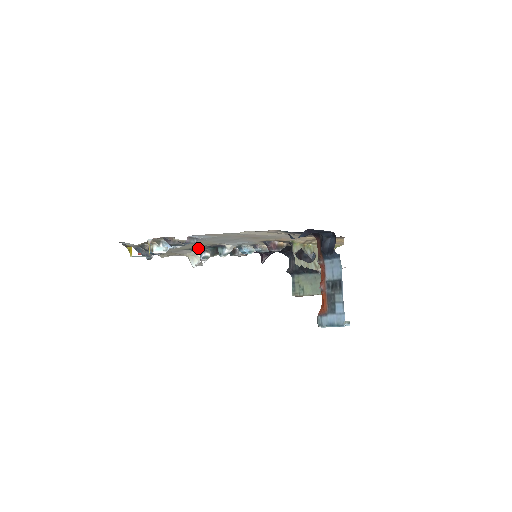
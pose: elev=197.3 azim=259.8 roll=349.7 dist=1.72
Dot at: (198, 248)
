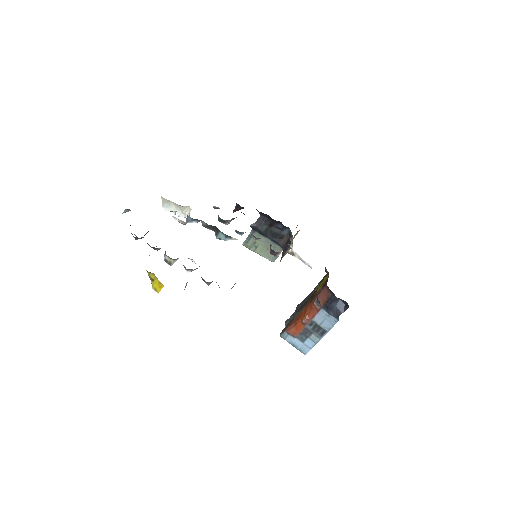
Dot at: occluded
